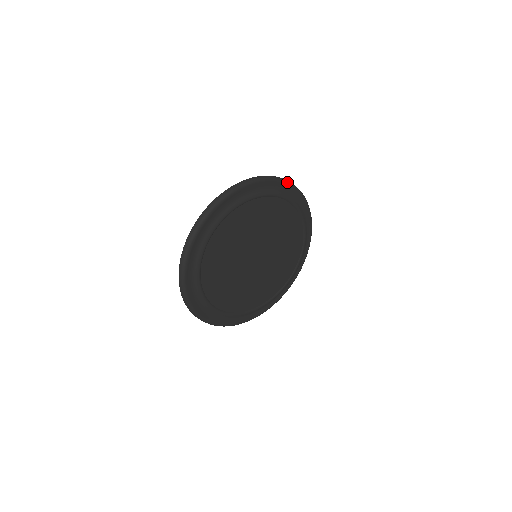
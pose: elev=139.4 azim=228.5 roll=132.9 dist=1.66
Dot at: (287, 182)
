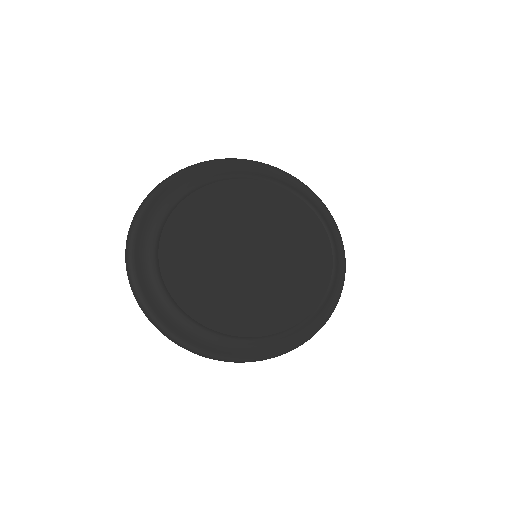
Dot at: (224, 160)
